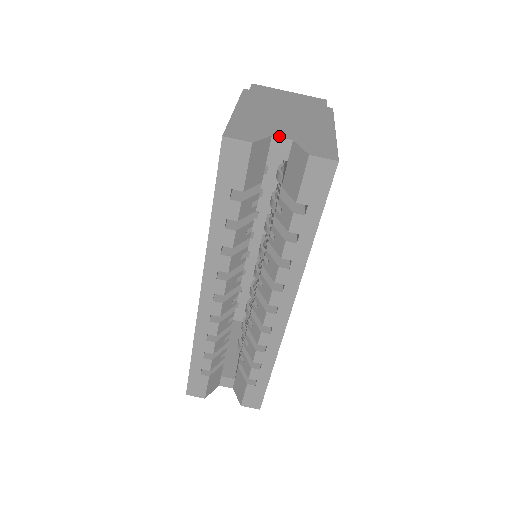
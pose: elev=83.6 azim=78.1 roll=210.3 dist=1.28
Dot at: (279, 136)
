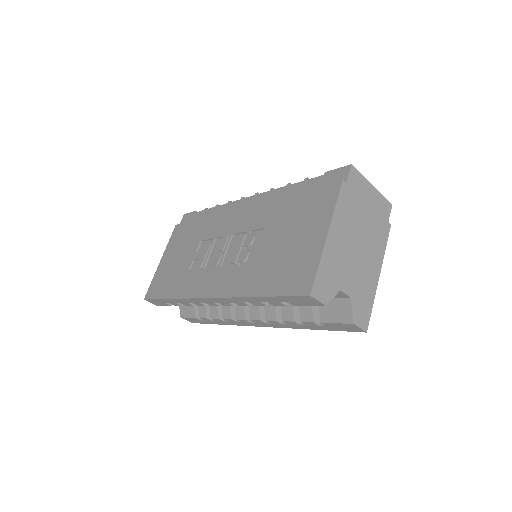
Dot at: (344, 291)
